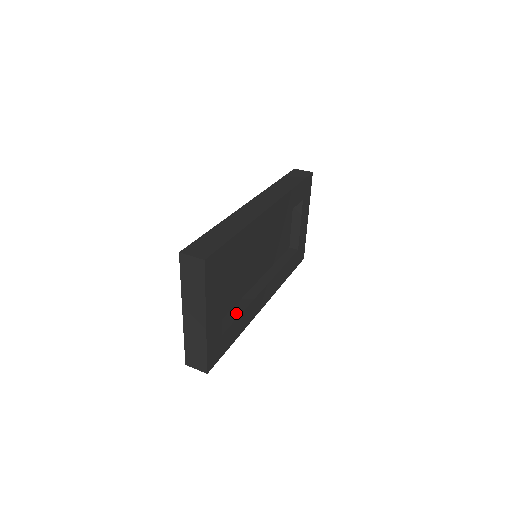
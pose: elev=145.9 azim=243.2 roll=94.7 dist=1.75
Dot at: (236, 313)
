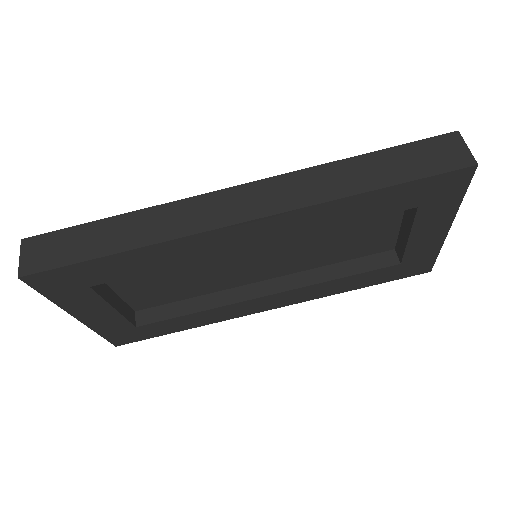
Dot at: (184, 309)
